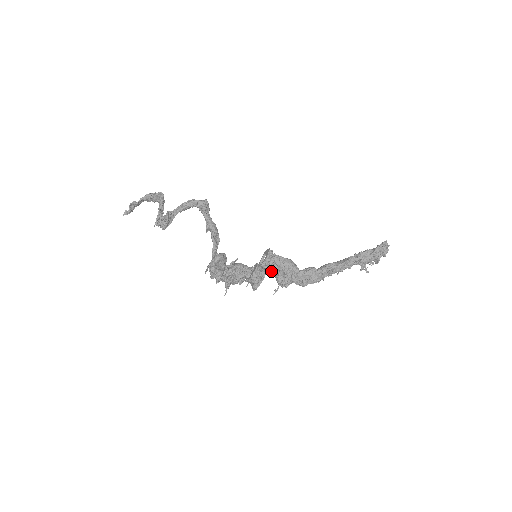
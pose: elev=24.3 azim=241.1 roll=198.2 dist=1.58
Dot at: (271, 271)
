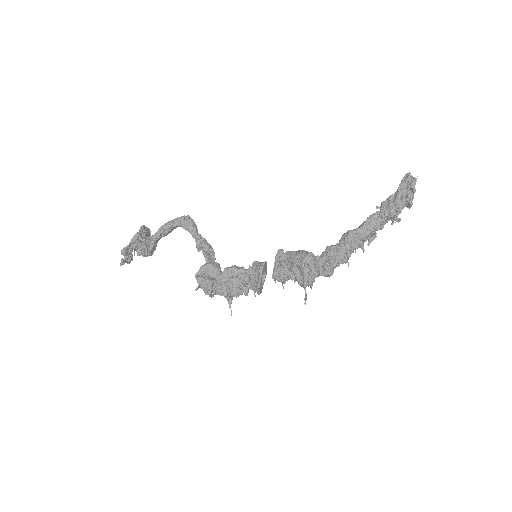
Dot at: (287, 273)
